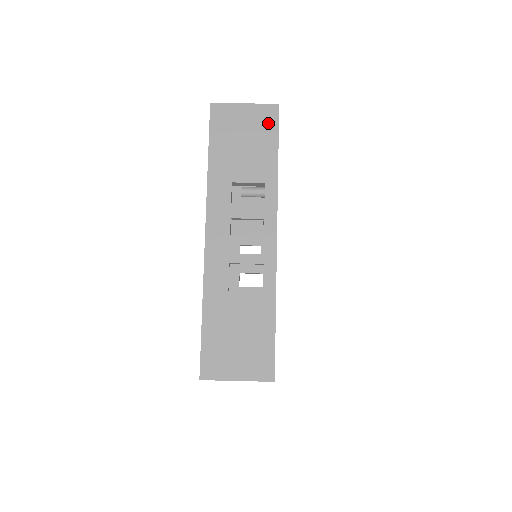
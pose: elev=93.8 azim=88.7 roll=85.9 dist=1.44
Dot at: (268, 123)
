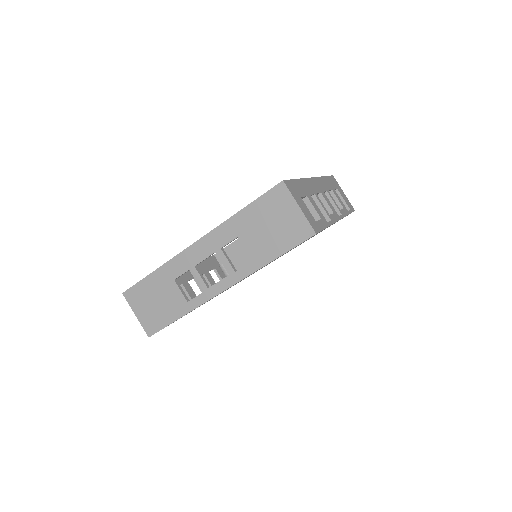
Dot at: (296, 235)
